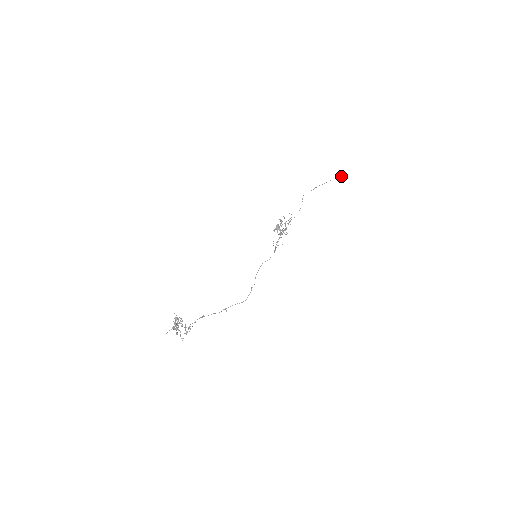
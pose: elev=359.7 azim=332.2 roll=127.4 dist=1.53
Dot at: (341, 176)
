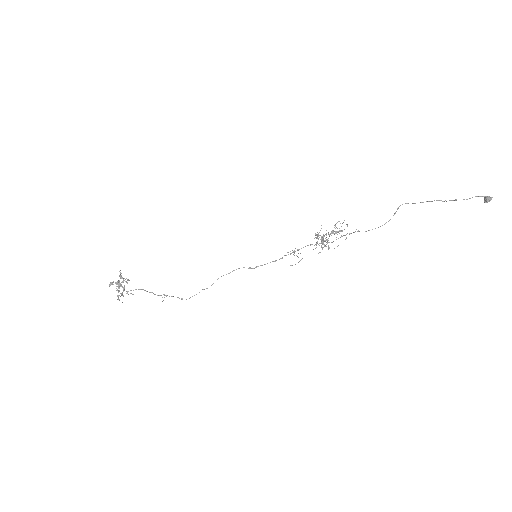
Dot at: (487, 199)
